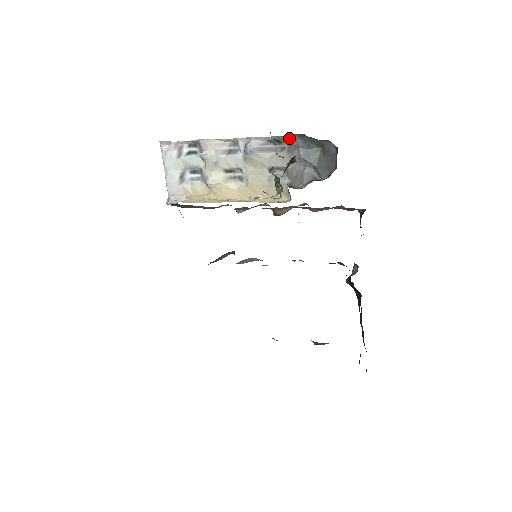
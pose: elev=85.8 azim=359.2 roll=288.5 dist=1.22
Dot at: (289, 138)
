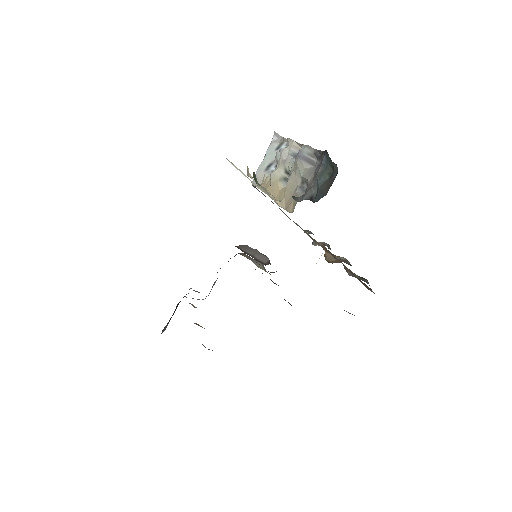
Dot at: (322, 154)
